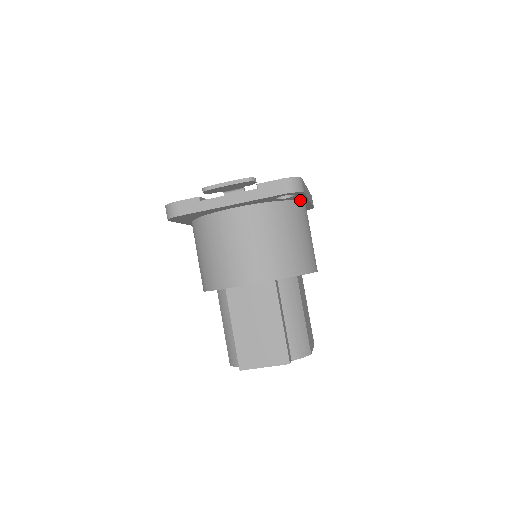
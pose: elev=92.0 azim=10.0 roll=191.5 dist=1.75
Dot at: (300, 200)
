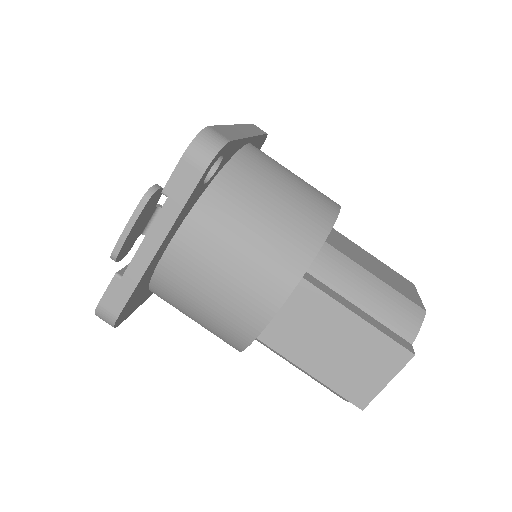
Dot at: (239, 149)
